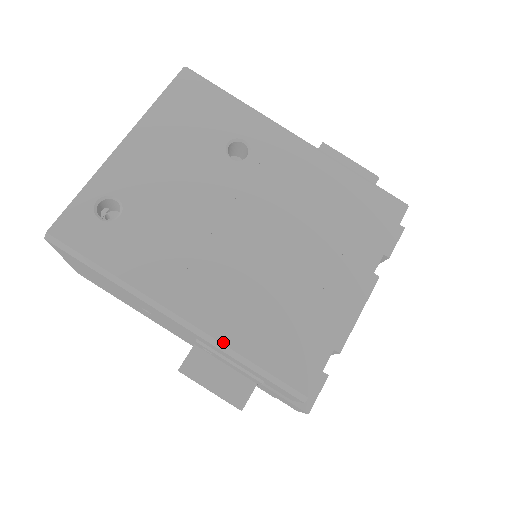
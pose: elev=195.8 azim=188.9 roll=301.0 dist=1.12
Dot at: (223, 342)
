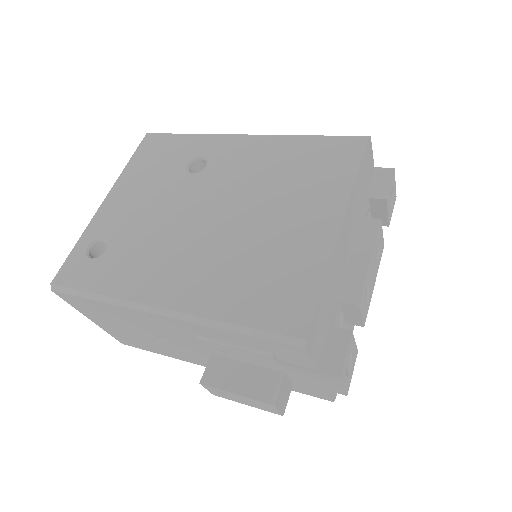
Dot at: (206, 316)
